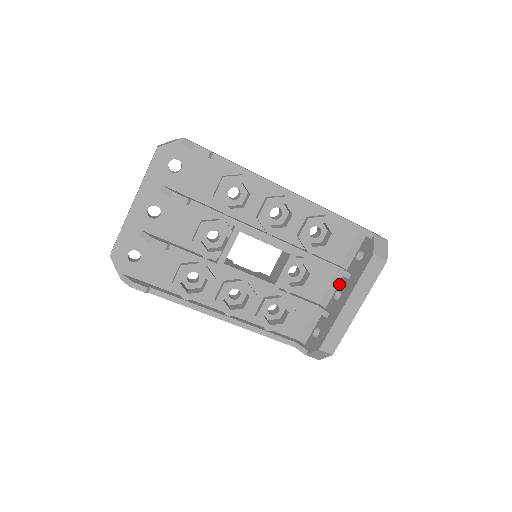
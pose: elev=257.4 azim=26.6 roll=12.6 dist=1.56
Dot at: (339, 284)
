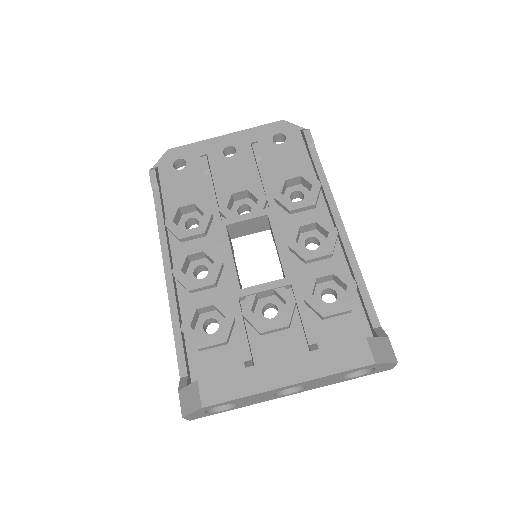
Dot at: occluded
